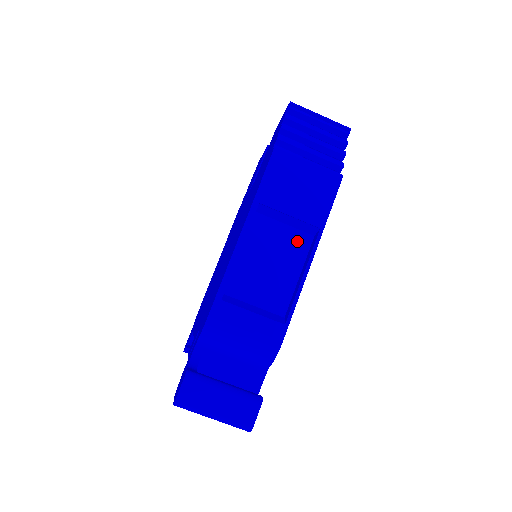
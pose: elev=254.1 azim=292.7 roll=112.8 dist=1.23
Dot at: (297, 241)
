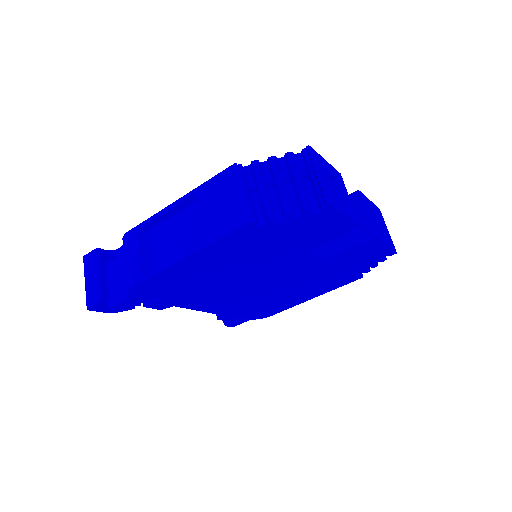
Dot at: (199, 240)
